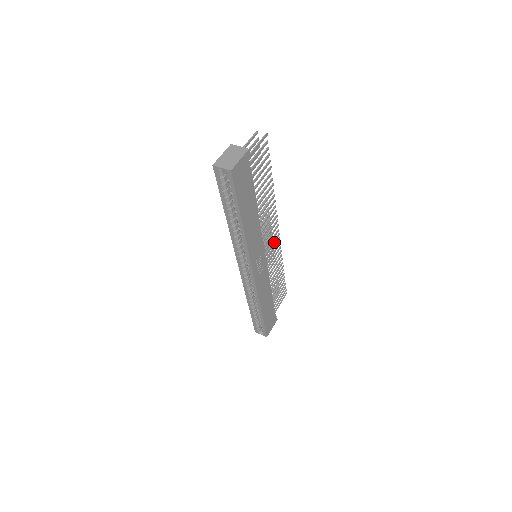
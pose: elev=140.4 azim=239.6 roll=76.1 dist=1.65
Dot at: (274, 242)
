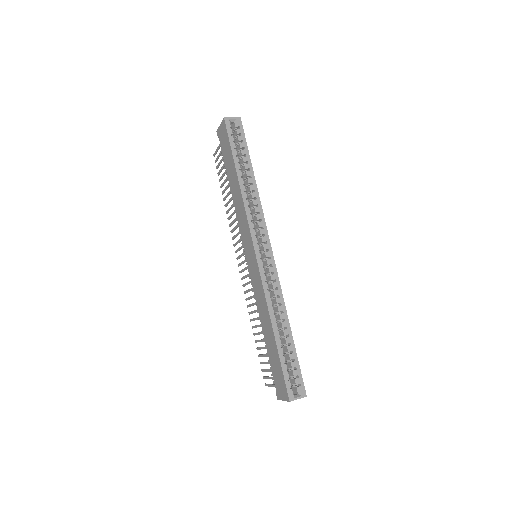
Dot at: occluded
